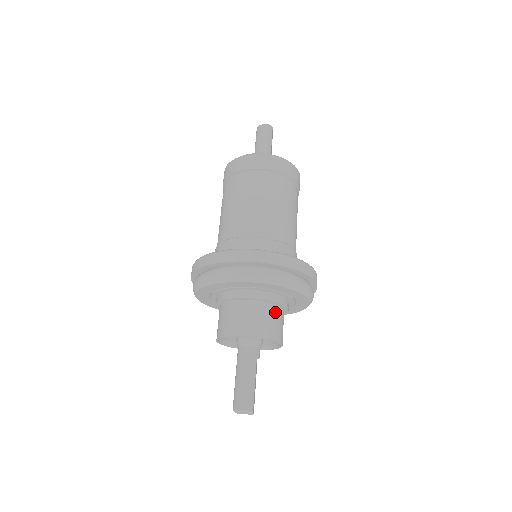
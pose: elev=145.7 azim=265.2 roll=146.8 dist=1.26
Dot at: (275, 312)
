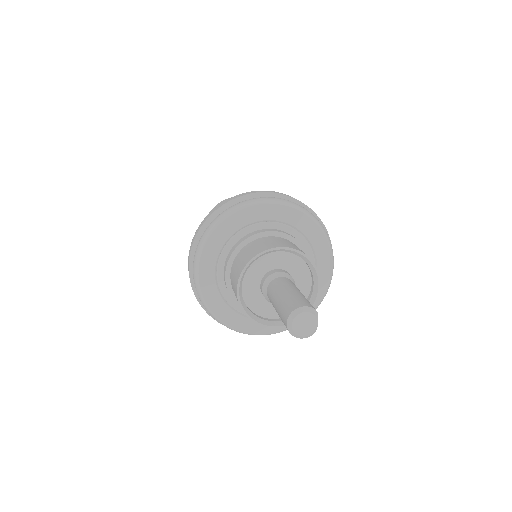
Dot at: occluded
